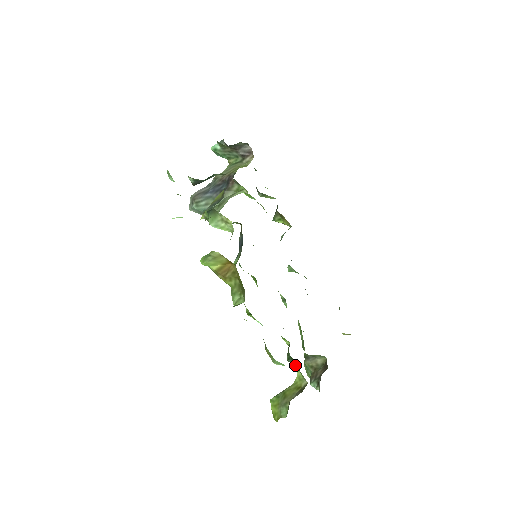
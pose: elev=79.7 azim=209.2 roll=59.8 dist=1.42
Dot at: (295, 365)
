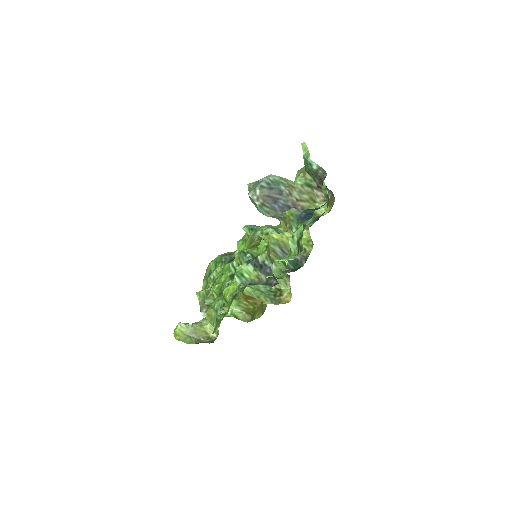
Dot at: occluded
